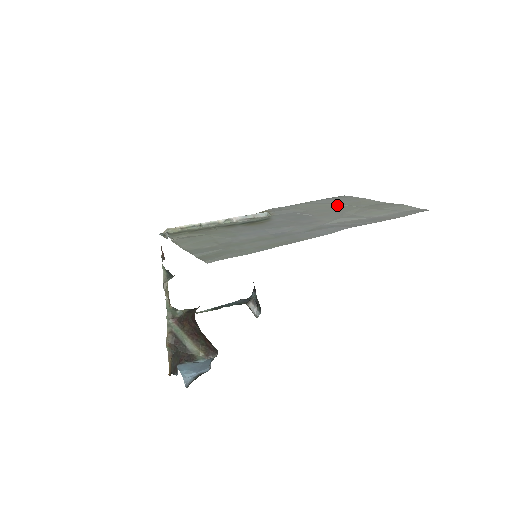
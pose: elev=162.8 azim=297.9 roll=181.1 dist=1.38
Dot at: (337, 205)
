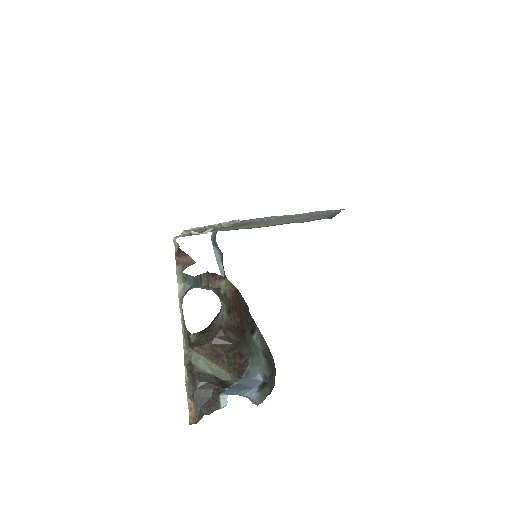
Dot at: occluded
